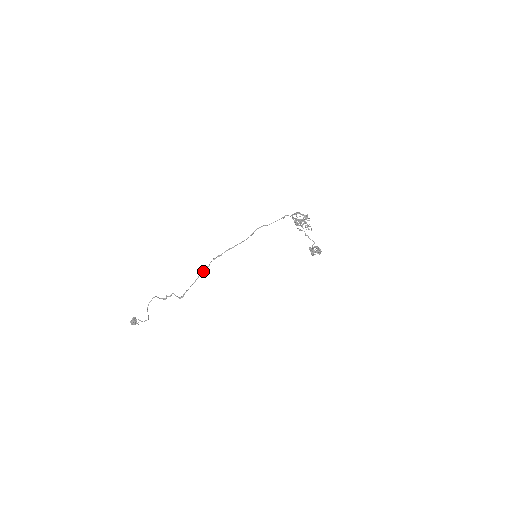
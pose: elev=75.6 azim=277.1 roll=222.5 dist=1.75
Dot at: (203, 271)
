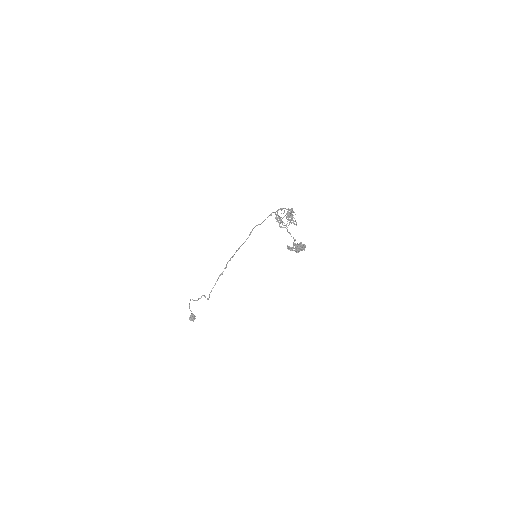
Dot at: (221, 273)
